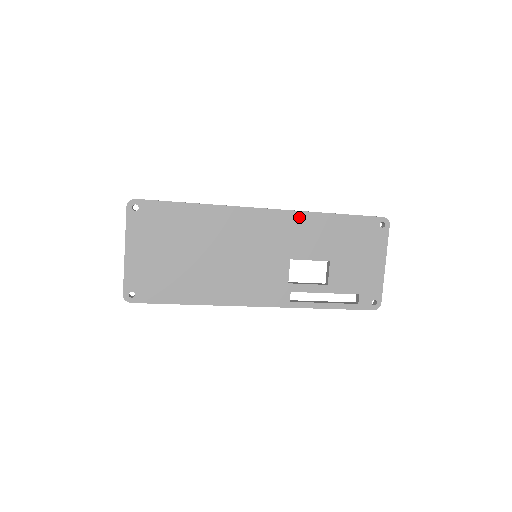
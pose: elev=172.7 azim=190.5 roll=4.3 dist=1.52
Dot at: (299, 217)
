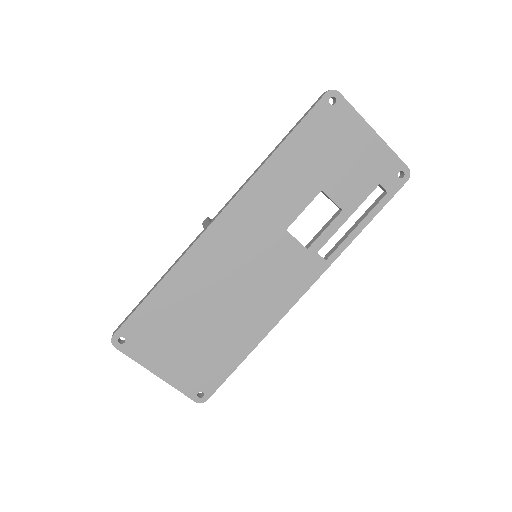
Dot at: (251, 189)
